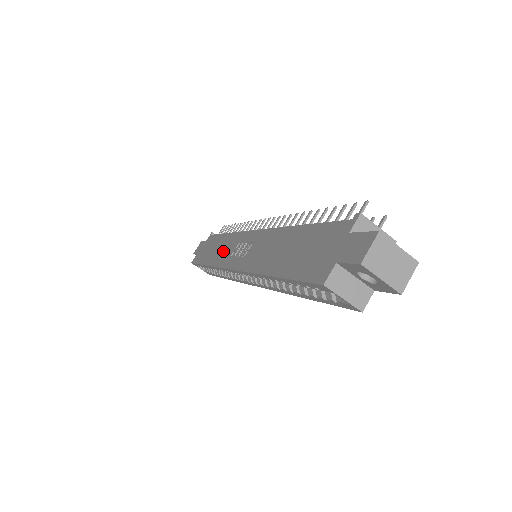
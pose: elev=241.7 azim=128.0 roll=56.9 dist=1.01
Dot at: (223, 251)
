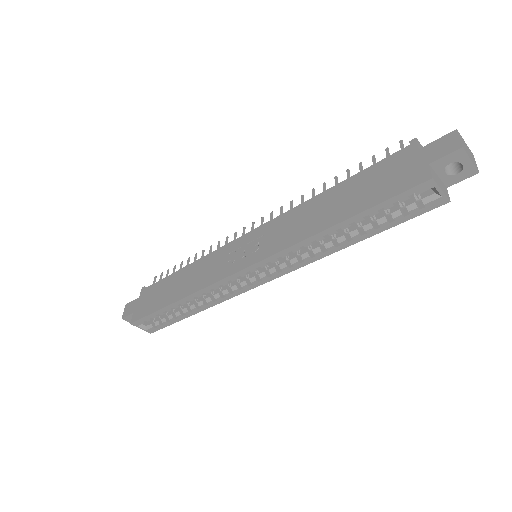
Dot at: (202, 274)
